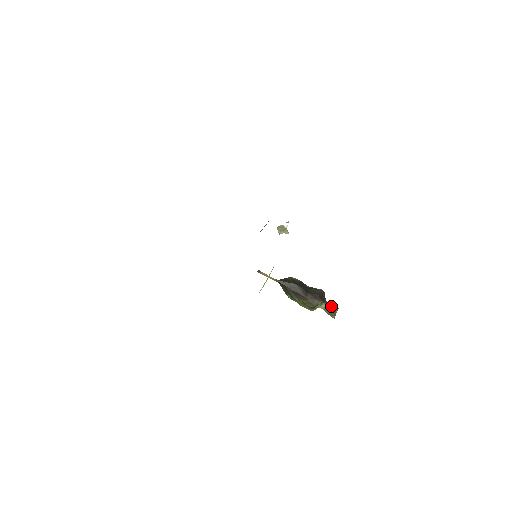
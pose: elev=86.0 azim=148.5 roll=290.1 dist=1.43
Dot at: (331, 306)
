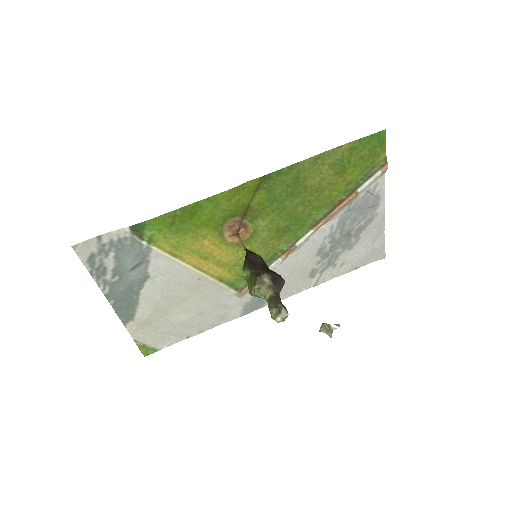
Dot at: occluded
